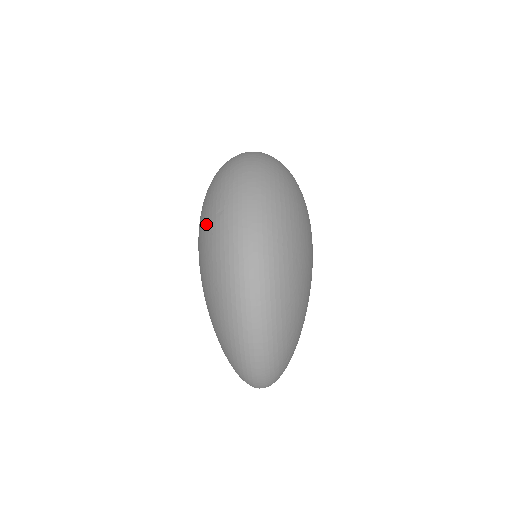
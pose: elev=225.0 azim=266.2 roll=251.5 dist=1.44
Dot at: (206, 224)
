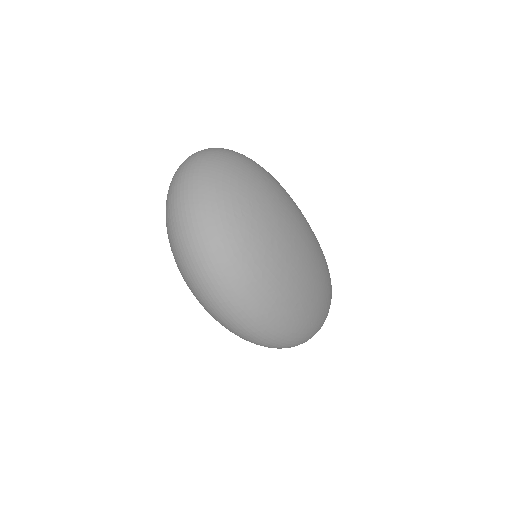
Dot at: occluded
